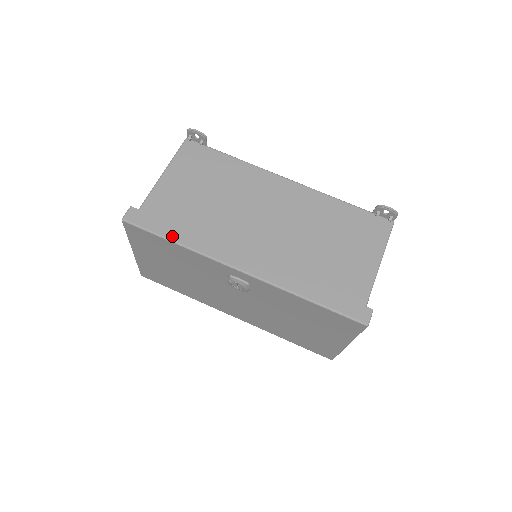
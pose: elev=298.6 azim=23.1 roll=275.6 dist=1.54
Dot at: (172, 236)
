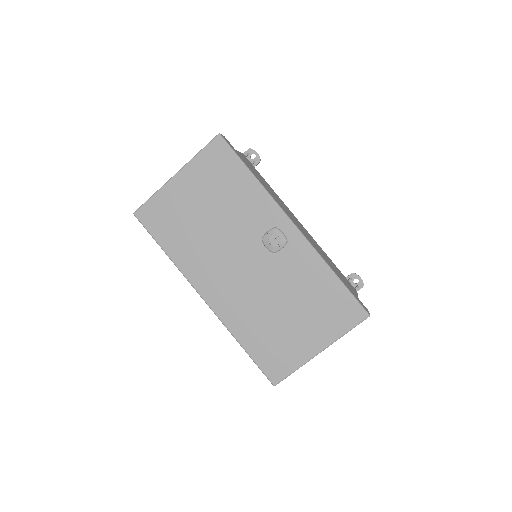
Dot at: (251, 170)
